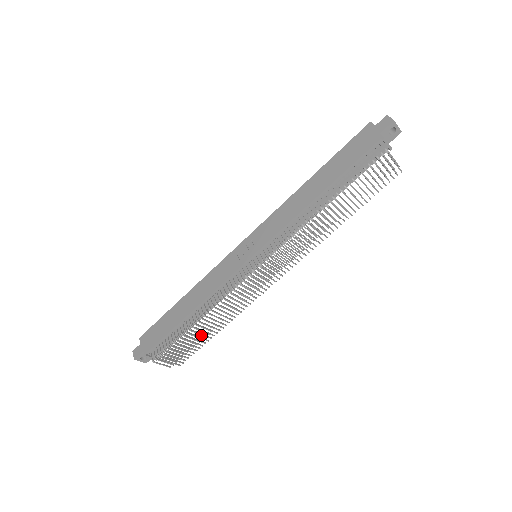
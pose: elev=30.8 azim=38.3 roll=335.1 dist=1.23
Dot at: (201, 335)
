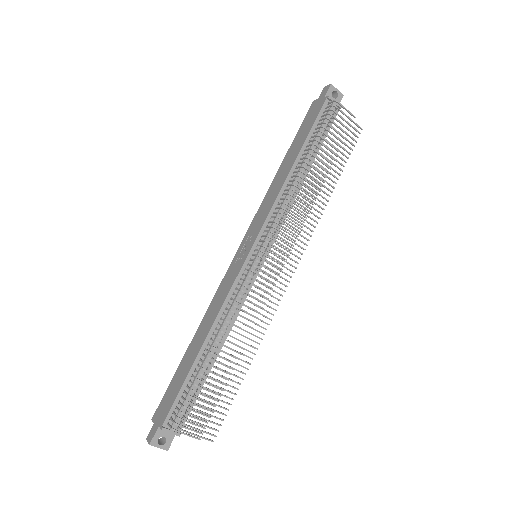
Dot at: (224, 372)
